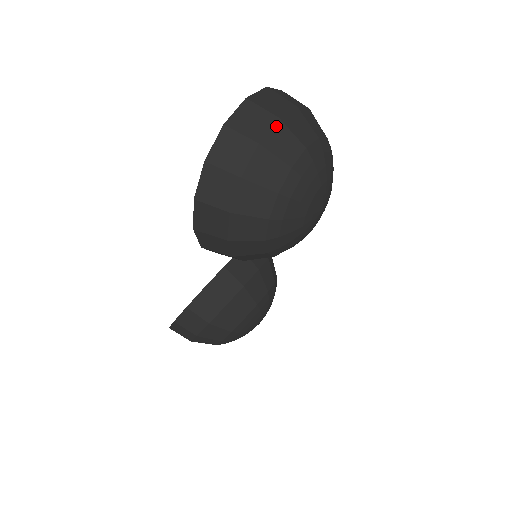
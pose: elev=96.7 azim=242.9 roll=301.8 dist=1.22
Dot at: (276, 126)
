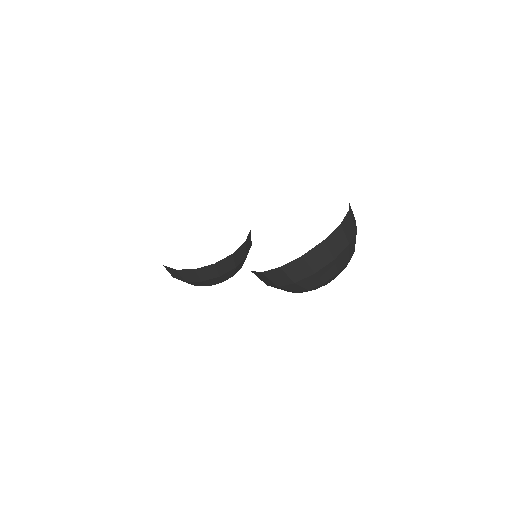
Dot at: (346, 249)
